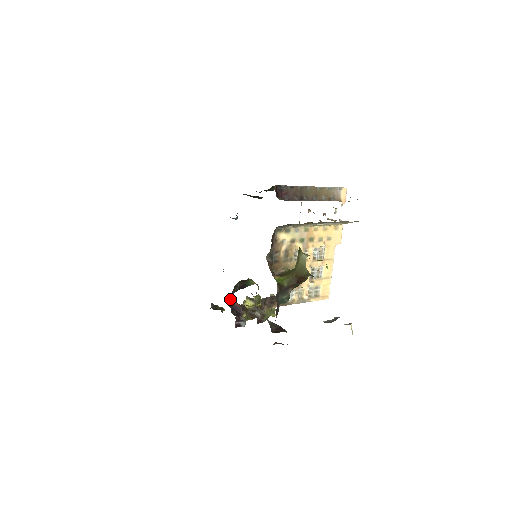
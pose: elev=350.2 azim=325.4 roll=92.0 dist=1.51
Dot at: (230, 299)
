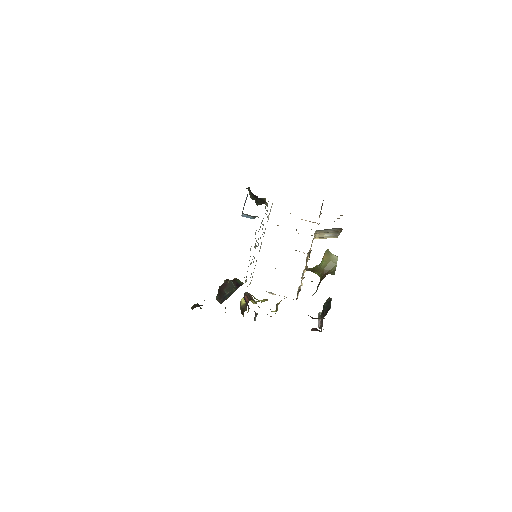
Dot at: (245, 293)
